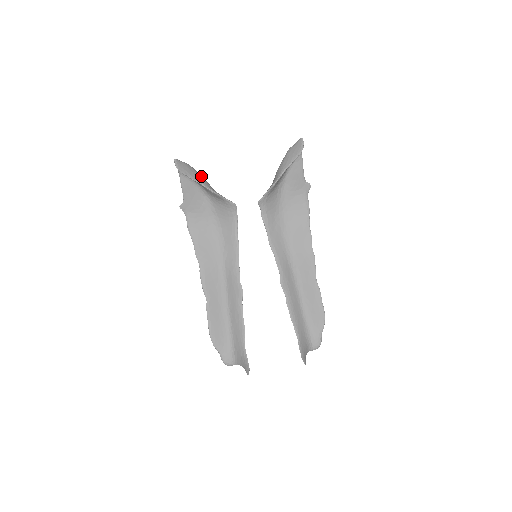
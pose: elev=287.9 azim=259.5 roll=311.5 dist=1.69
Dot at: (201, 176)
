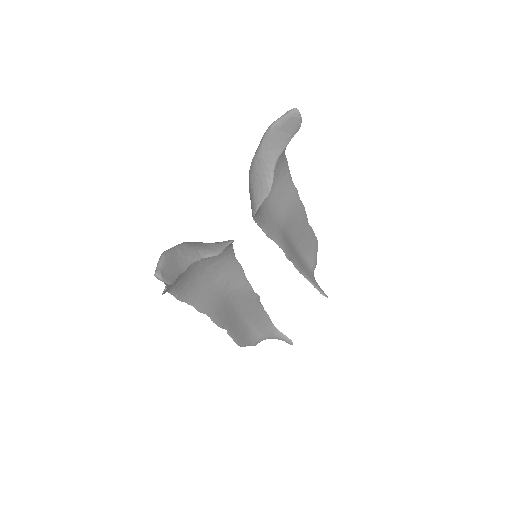
Dot at: (180, 249)
